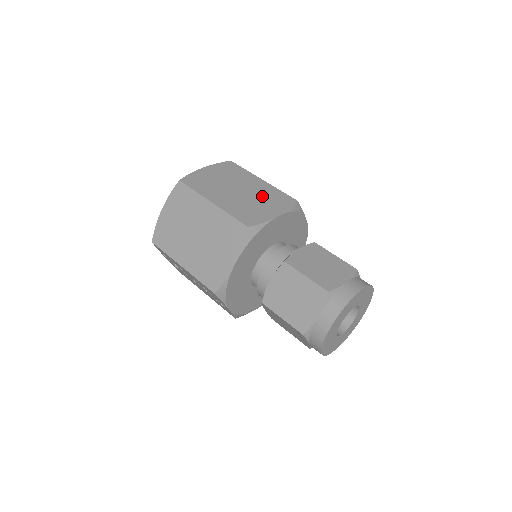
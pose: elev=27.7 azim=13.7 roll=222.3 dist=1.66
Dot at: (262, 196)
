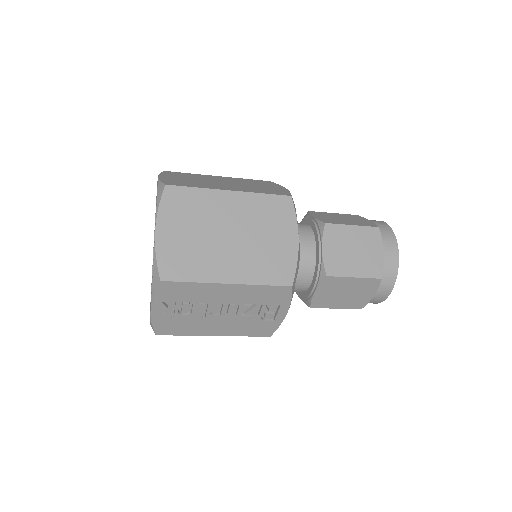
Dot at: (247, 182)
